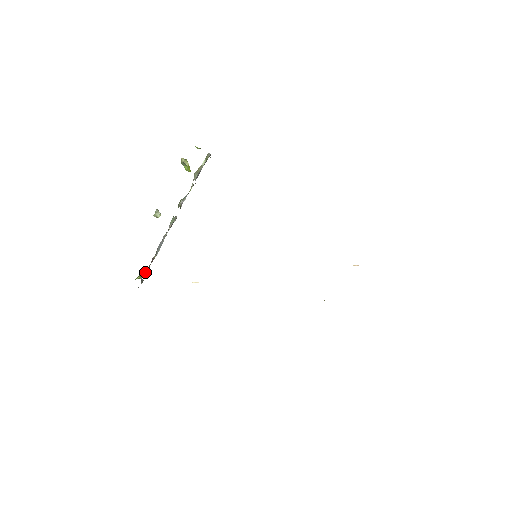
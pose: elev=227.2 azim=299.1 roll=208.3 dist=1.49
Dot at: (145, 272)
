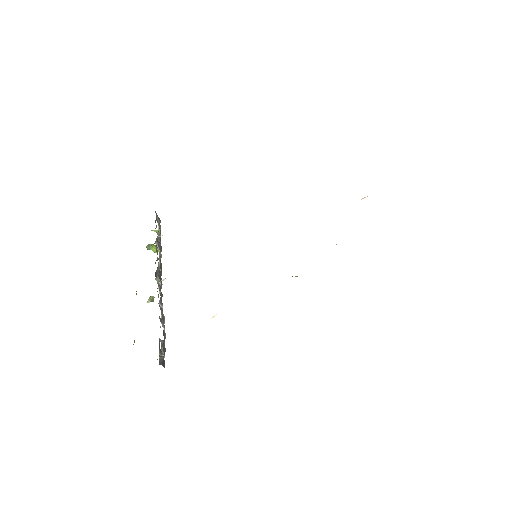
Dot at: (162, 350)
